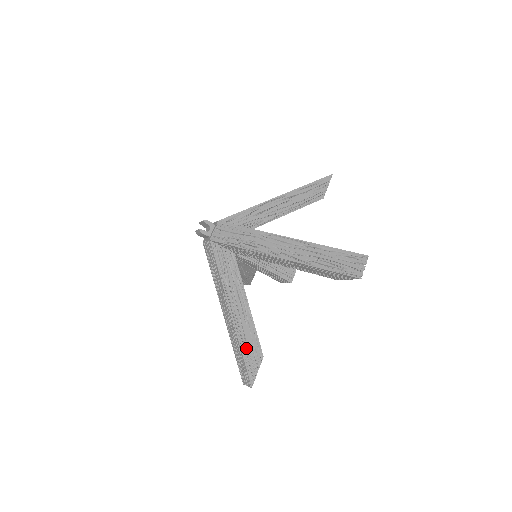
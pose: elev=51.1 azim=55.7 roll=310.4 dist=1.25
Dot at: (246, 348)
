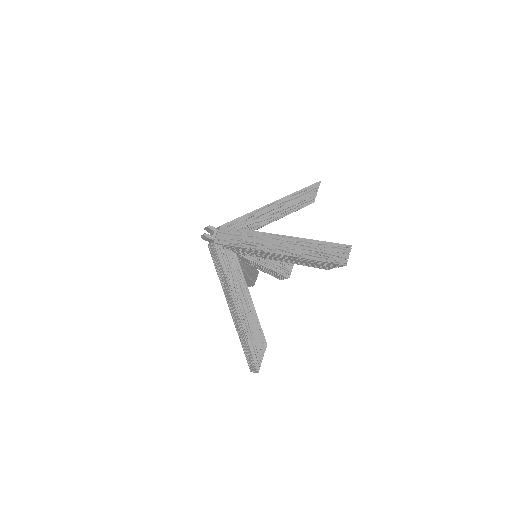
Dot at: (251, 338)
